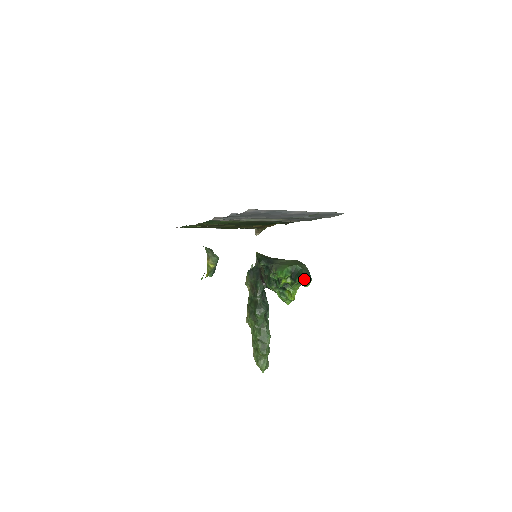
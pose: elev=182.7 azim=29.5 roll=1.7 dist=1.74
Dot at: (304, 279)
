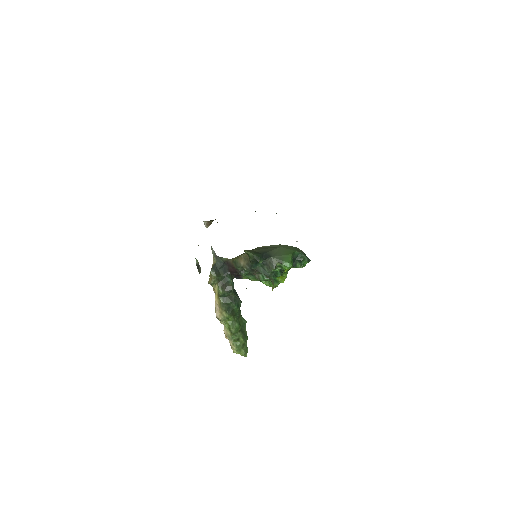
Dot at: (306, 262)
